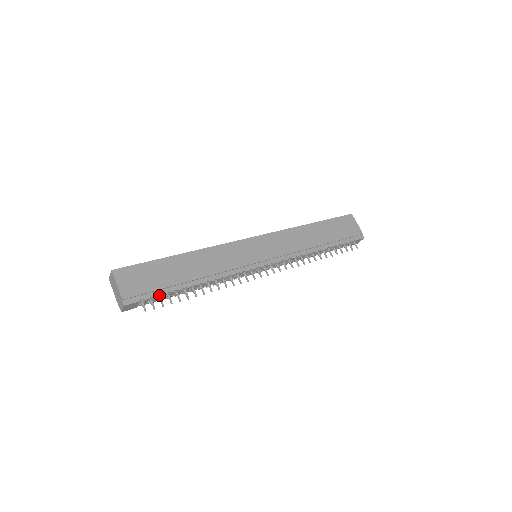
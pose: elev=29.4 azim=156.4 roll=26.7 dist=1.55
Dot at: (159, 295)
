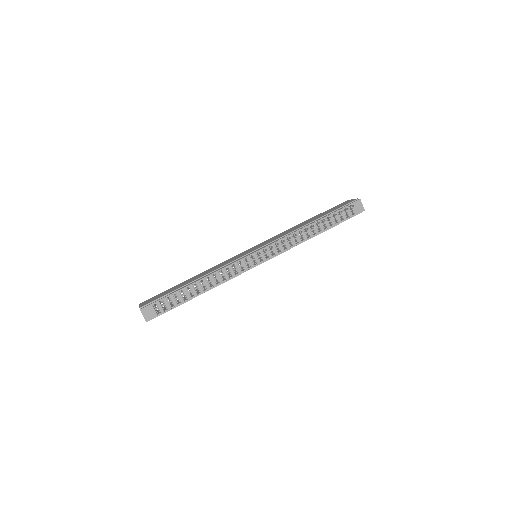
Dot at: (167, 297)
